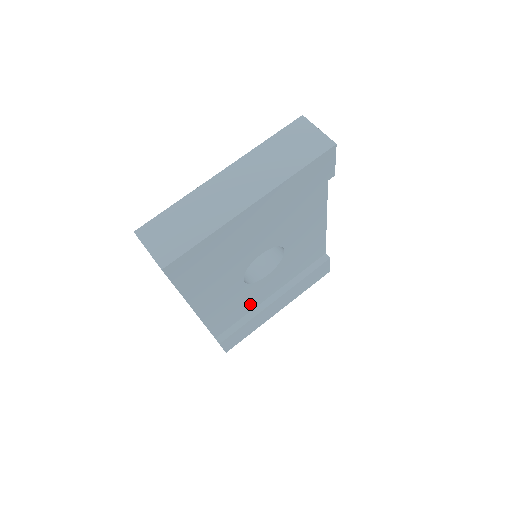
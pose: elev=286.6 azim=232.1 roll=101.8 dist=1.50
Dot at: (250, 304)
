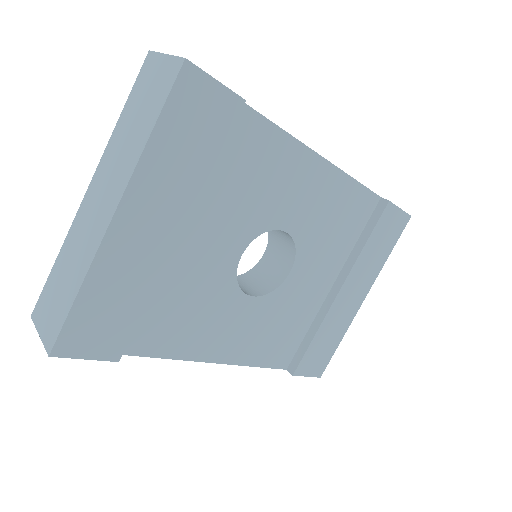
Dot at: (303, 312)
